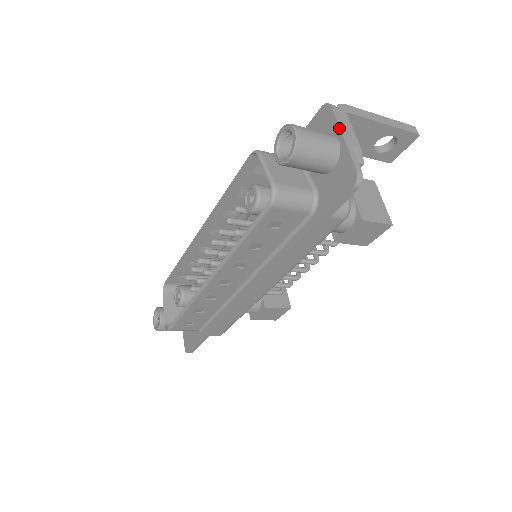
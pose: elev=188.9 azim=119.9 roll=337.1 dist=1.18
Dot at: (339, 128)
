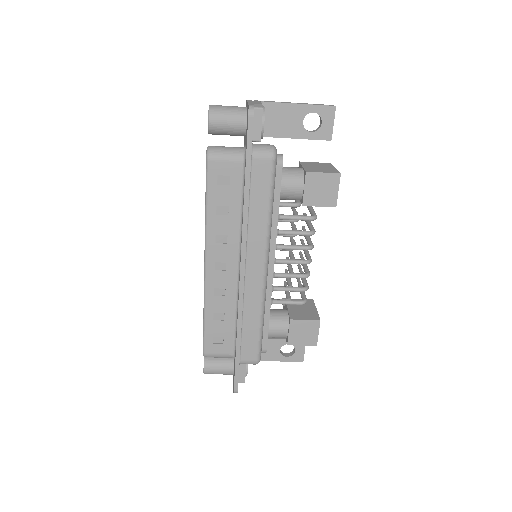
Dot at: occluded
